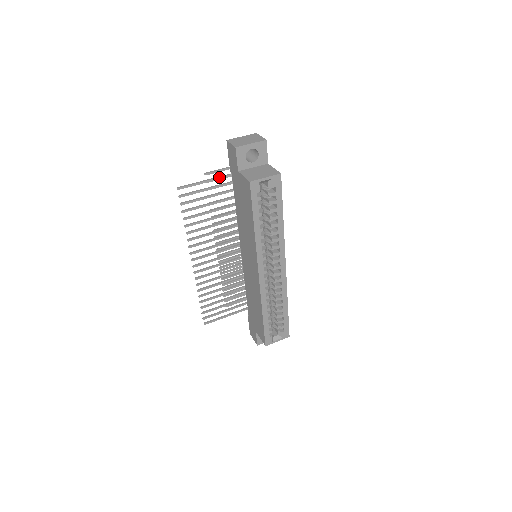
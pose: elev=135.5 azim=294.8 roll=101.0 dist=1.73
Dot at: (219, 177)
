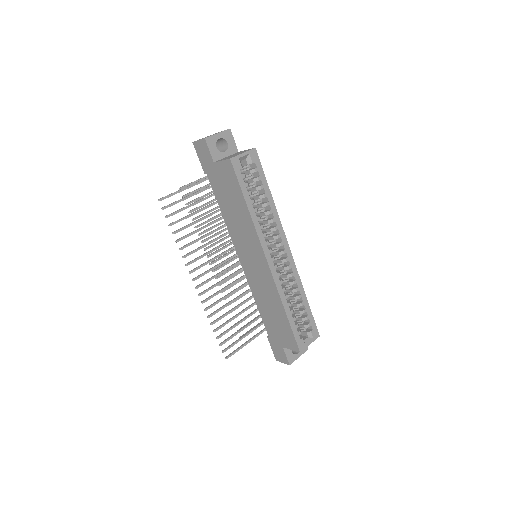
Dot at: (195, 183)
